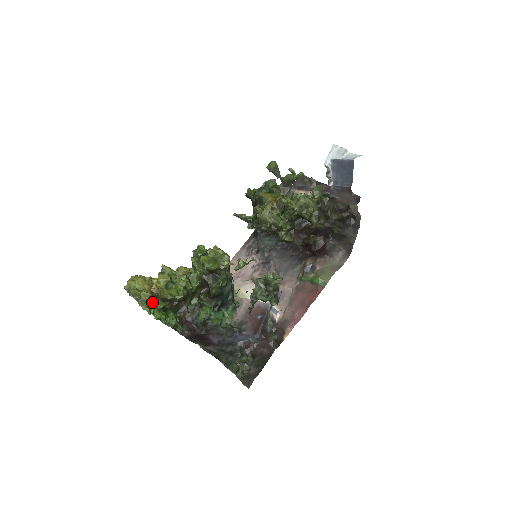
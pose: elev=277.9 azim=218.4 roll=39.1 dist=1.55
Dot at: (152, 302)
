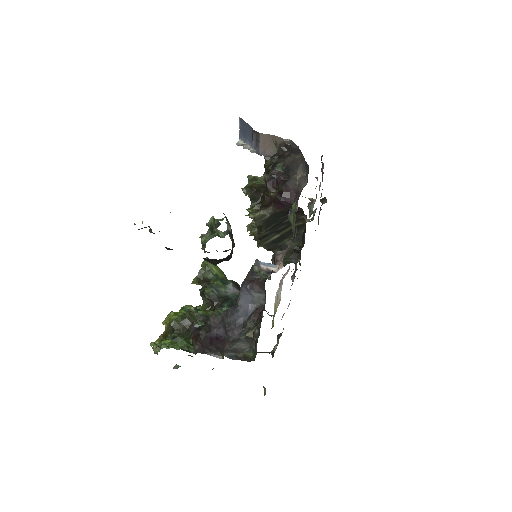
Dot at: occluded
